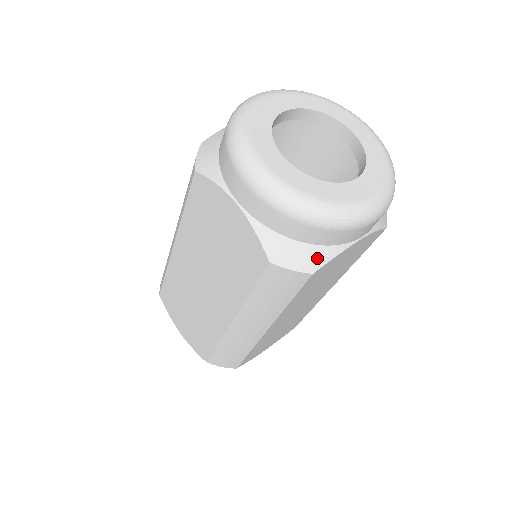
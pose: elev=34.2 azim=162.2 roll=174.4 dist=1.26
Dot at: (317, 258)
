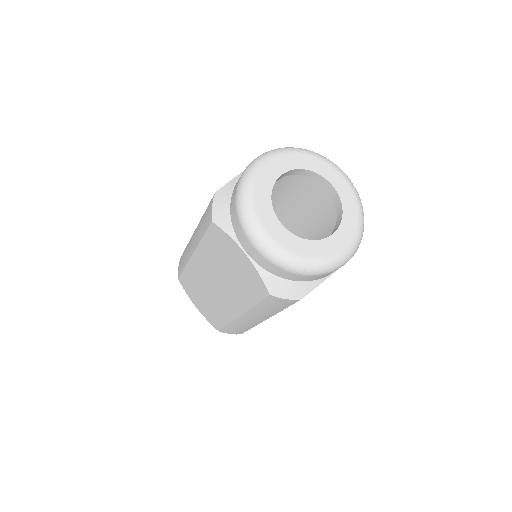
Dot at: (304, 290)
